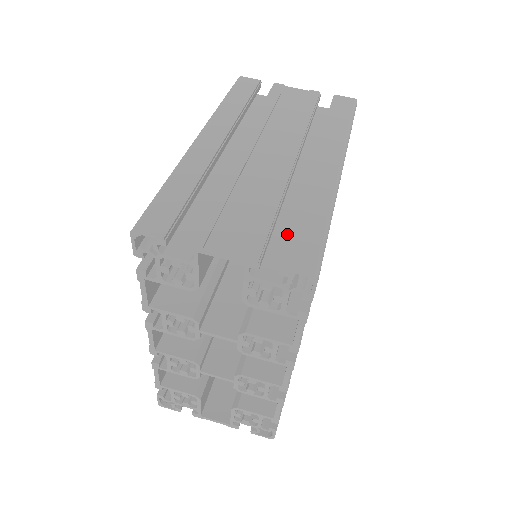
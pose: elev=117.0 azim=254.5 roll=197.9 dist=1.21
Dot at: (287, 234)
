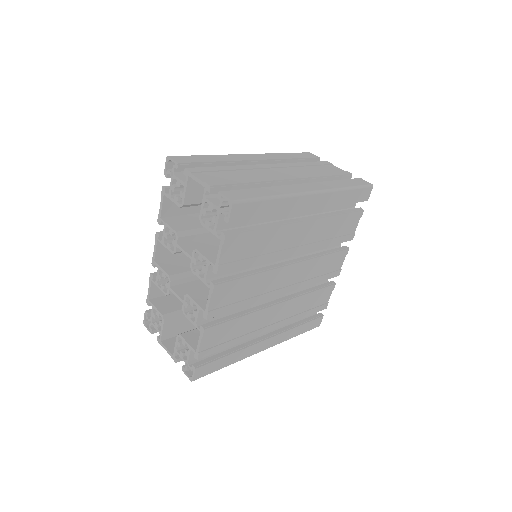
Dot at: occluded
